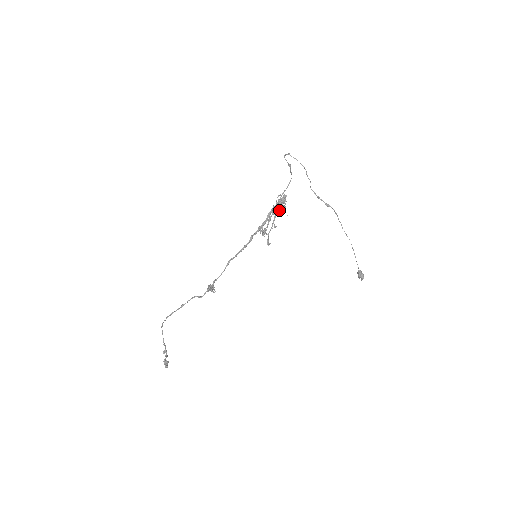
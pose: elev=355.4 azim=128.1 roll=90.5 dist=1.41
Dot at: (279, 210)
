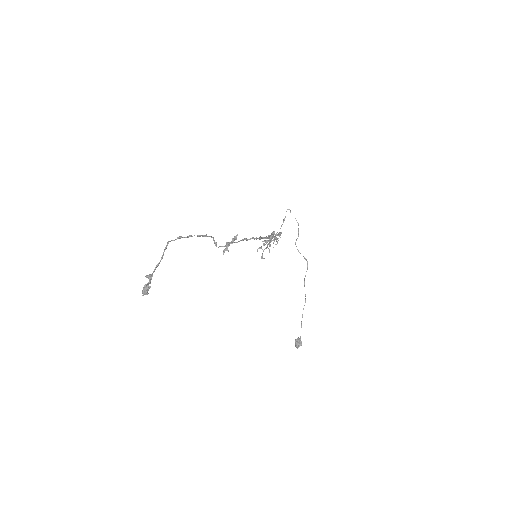
Dot at: (275, 239)
